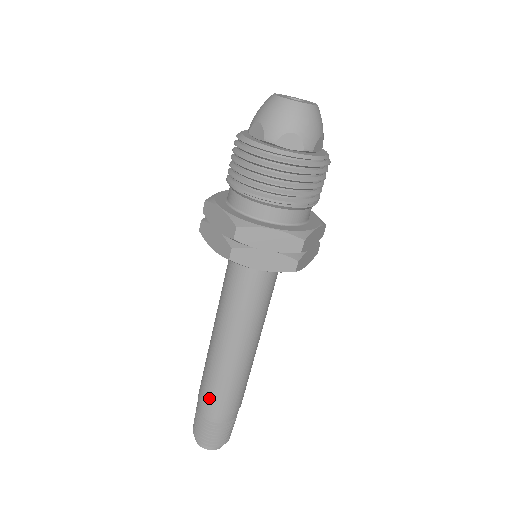
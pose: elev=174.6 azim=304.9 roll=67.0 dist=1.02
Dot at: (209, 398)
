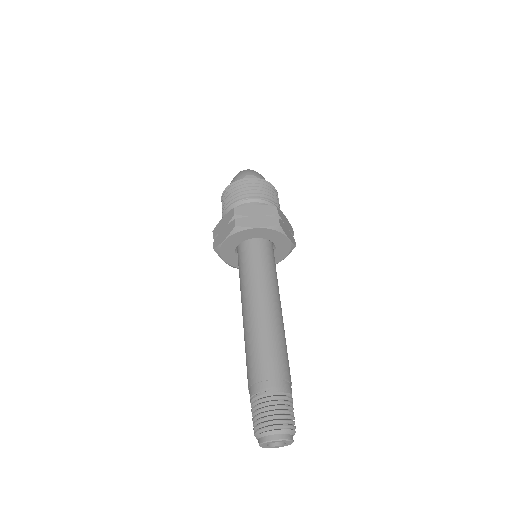
Dot at: (279, 365)
